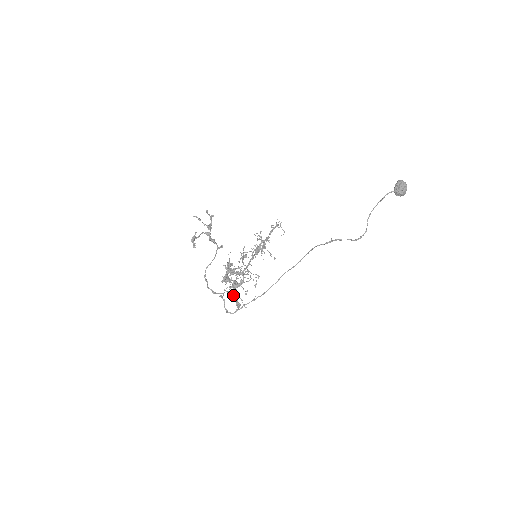
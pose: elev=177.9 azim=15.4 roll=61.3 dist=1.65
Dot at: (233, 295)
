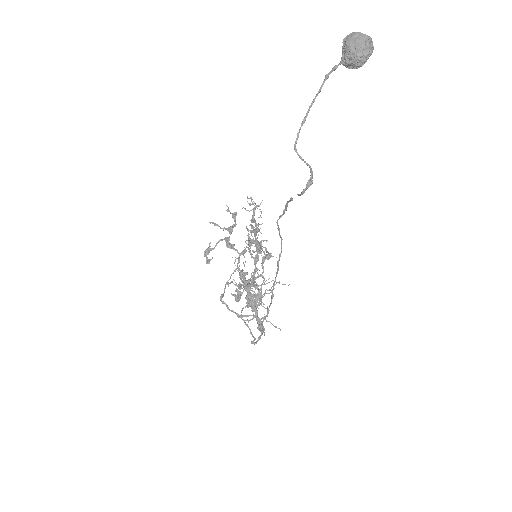
Dot at: (255, 316)
